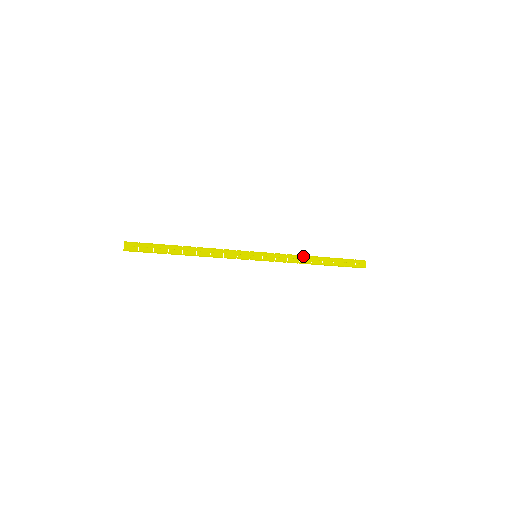
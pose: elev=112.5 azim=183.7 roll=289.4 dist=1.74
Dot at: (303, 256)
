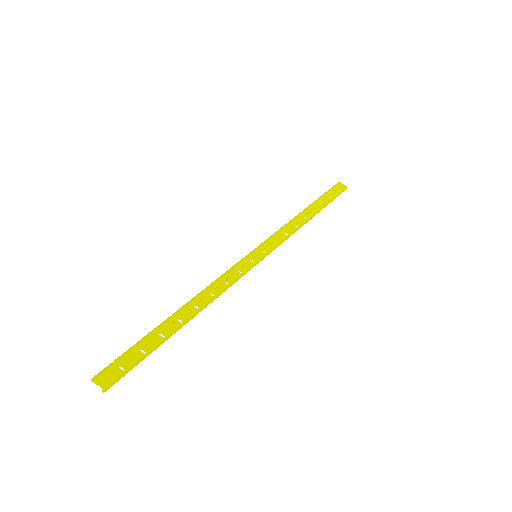
Dot at: (293, 219)
